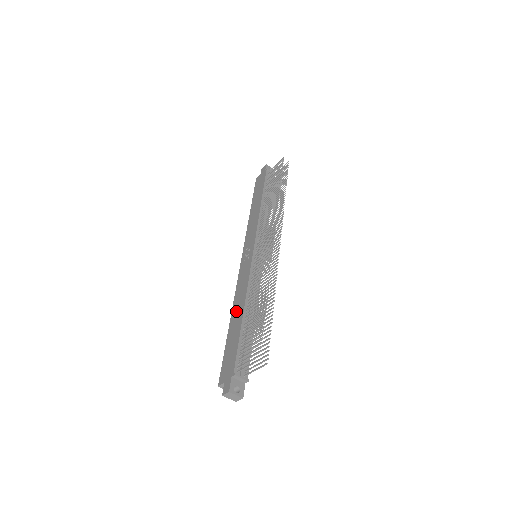
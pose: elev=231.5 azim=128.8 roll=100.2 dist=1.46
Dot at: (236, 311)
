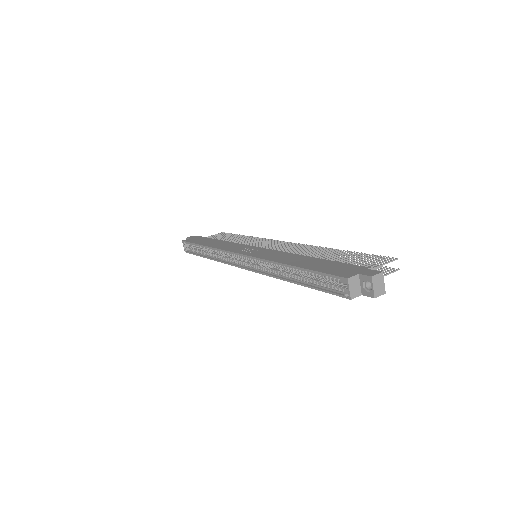
Dot at: (292, 259)
